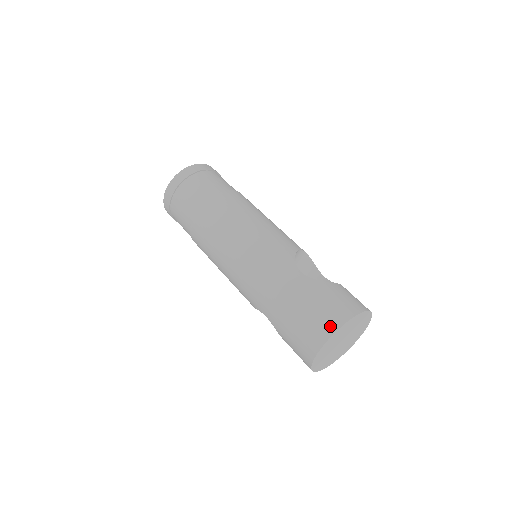
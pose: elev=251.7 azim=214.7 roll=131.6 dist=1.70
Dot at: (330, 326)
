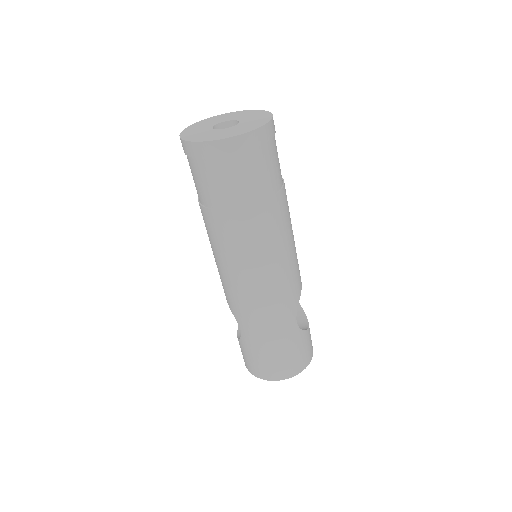
Dot at: (291, 373)
